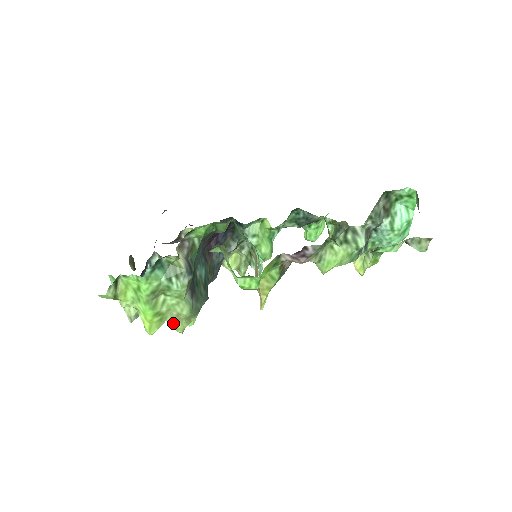
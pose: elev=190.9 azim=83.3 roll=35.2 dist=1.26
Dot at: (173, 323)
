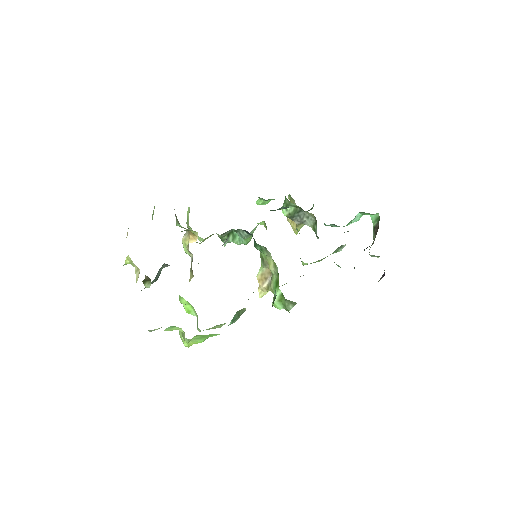
Dot at: occluded
